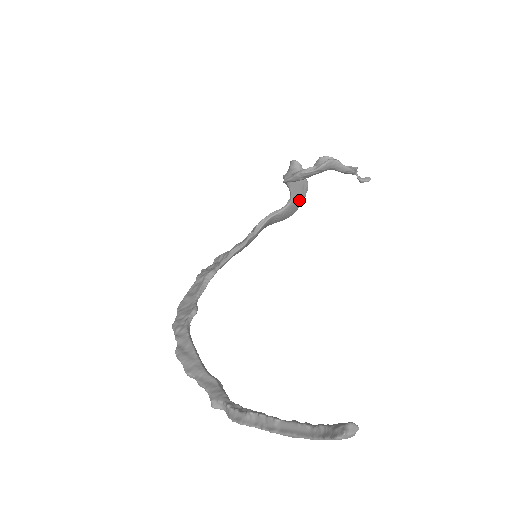
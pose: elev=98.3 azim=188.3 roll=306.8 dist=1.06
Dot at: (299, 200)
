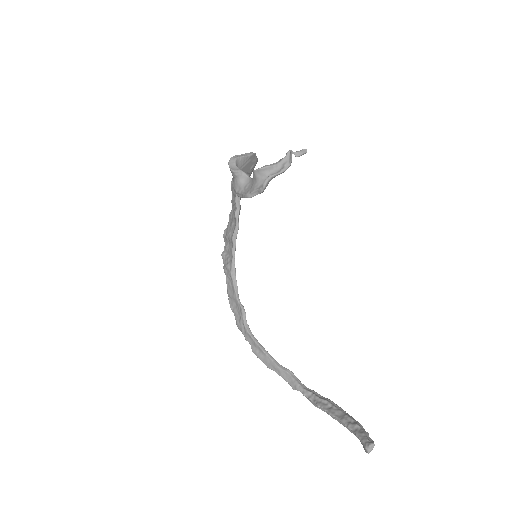
Dot at: (254, 165)
